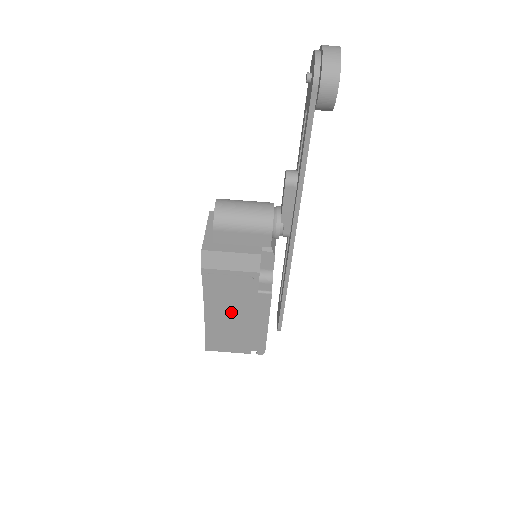
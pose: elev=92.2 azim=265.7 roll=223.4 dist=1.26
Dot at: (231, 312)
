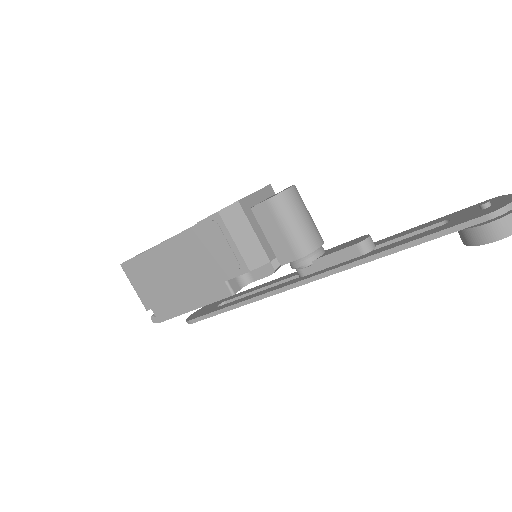
Dot at: (184, 267)
